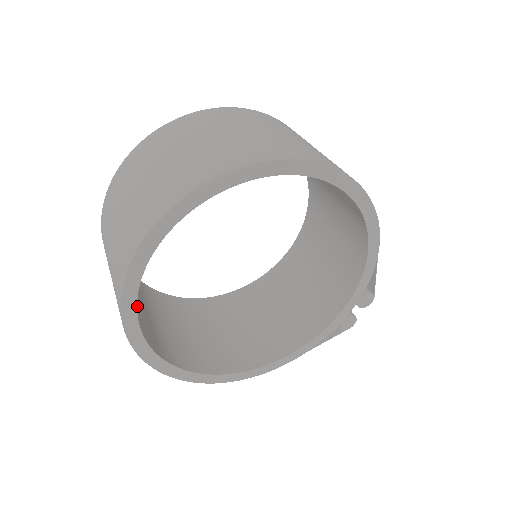
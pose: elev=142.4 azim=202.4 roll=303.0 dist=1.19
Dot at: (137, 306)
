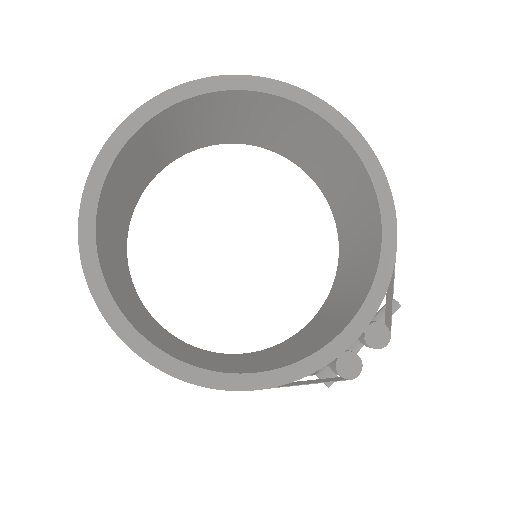
Dot at: (111, 239)
